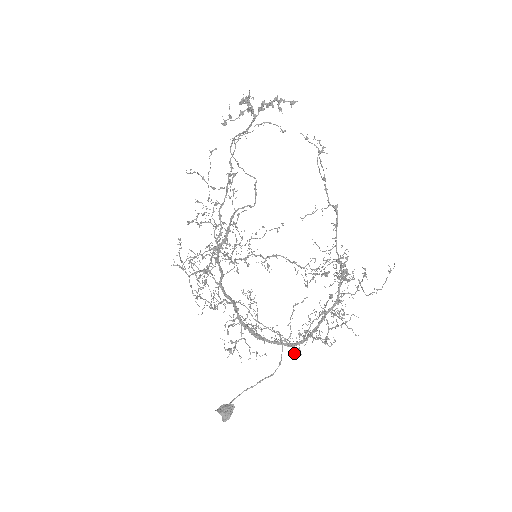
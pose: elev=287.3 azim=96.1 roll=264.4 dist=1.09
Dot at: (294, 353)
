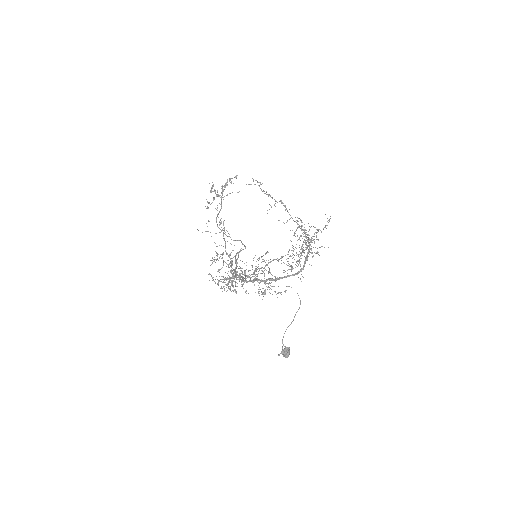
Dot at: occluded
